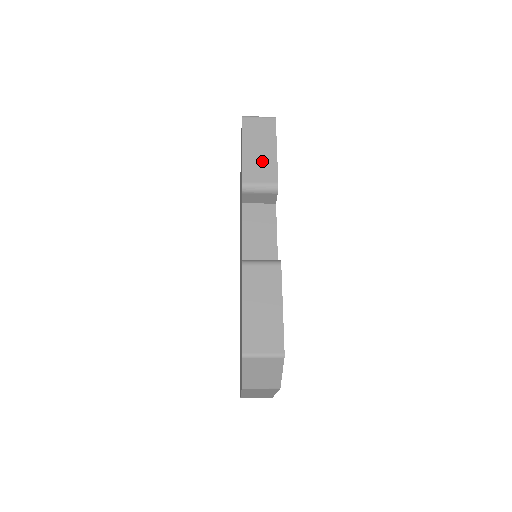
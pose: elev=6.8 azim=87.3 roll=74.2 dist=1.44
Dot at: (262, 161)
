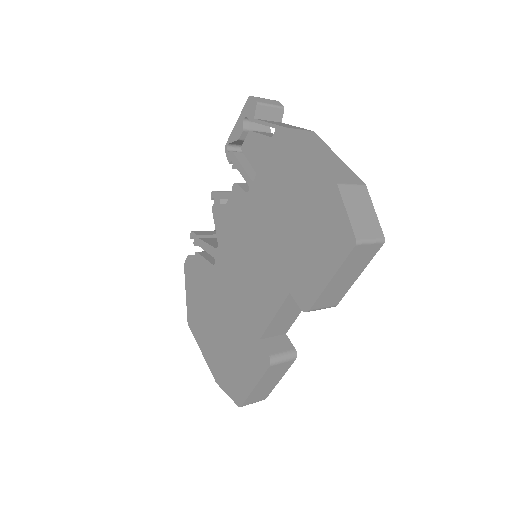
Dot at: (339, 289)
